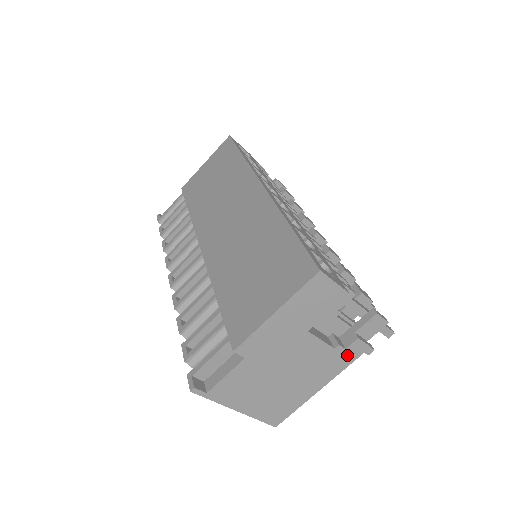
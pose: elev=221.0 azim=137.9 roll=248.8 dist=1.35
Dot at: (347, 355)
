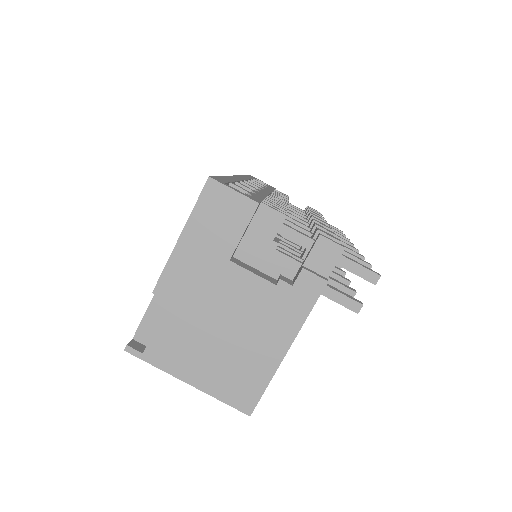
Dot at: (299, 295)
